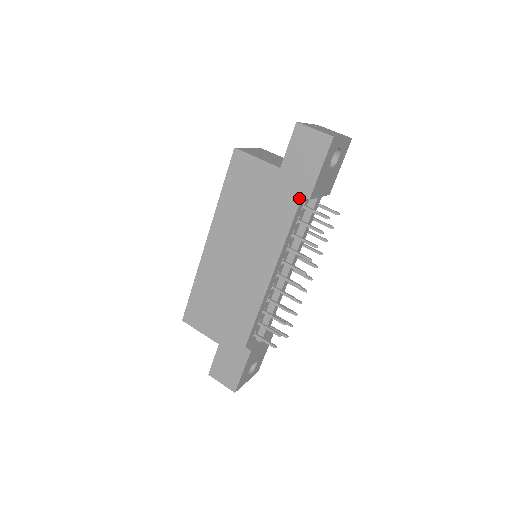
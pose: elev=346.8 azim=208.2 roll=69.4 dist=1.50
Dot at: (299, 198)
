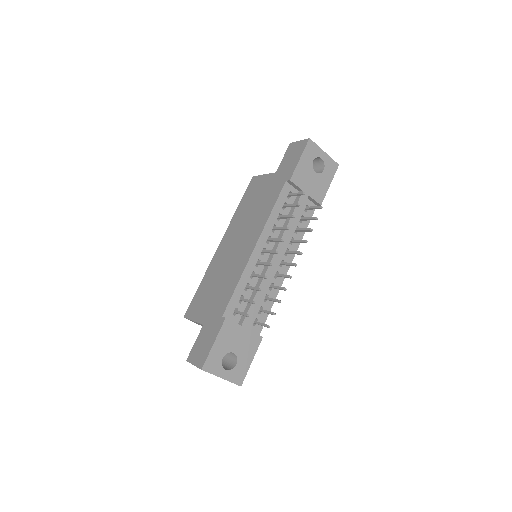
Dot at: (284, 183)
